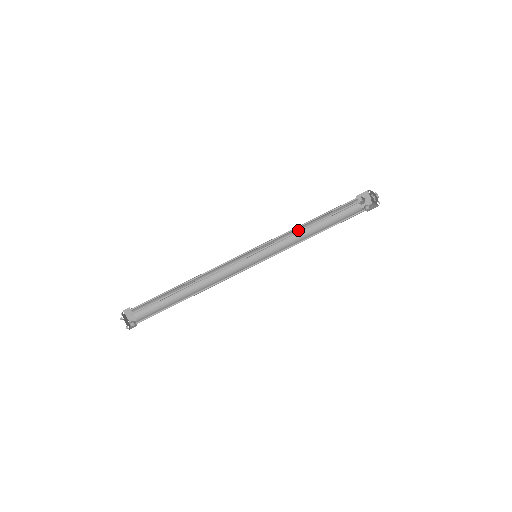
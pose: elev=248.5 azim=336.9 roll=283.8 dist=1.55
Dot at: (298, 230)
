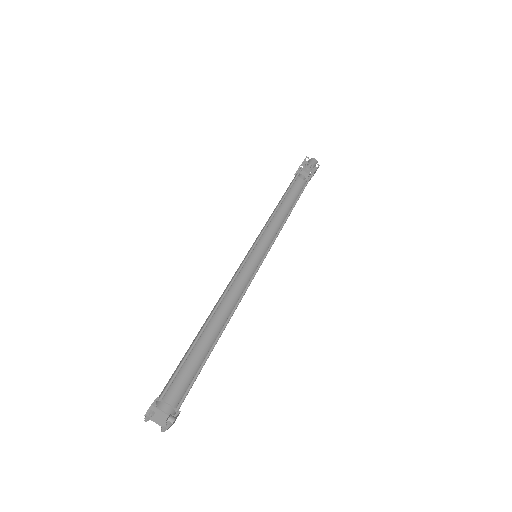
Dot at: (274, 211)
